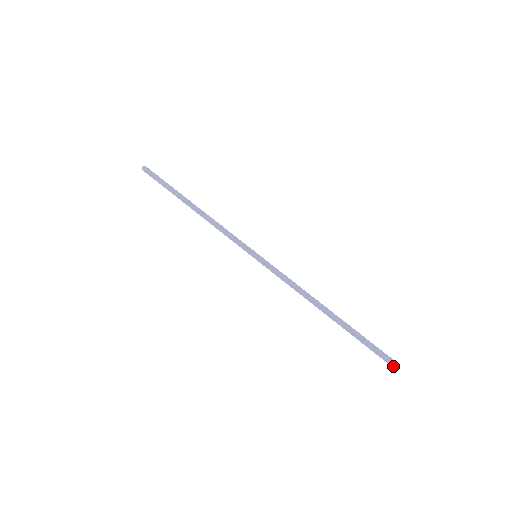
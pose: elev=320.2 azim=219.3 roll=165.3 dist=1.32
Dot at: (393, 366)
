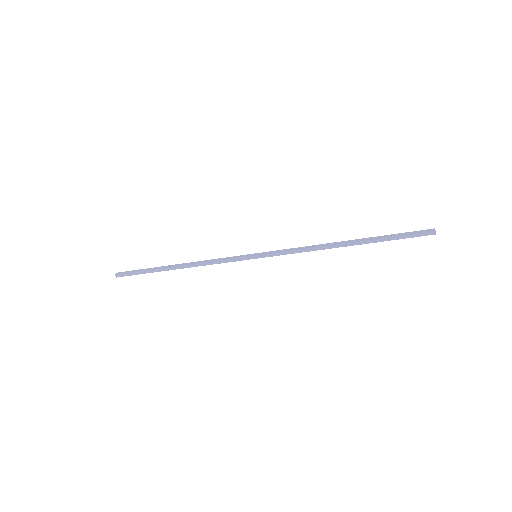
Dot at: (431, 234)
